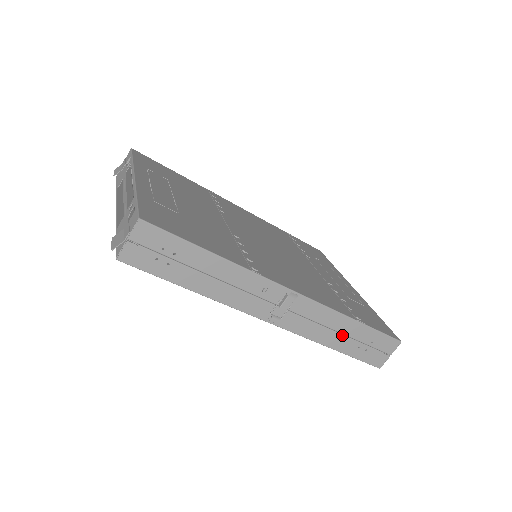
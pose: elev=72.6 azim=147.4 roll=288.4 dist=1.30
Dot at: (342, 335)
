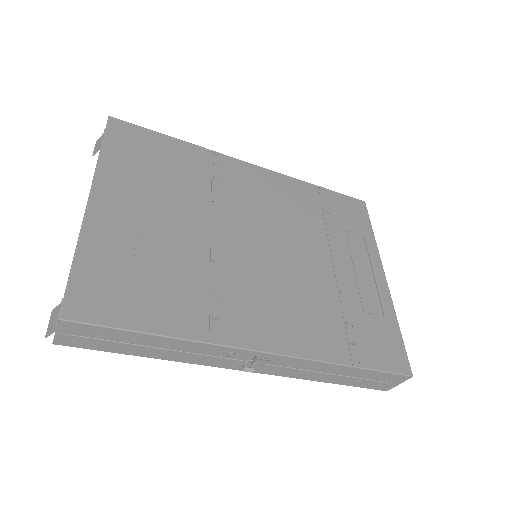
Dot at: (335, 375)
